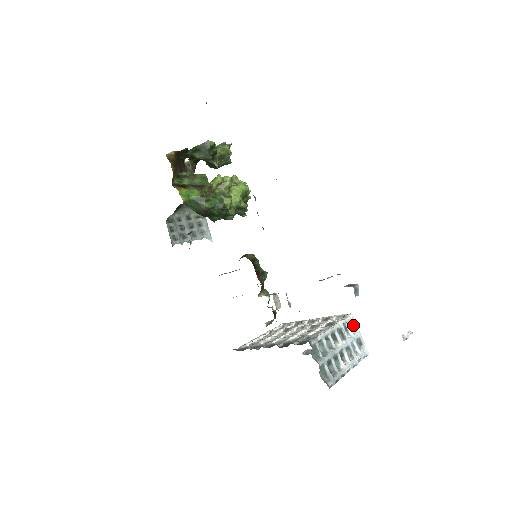
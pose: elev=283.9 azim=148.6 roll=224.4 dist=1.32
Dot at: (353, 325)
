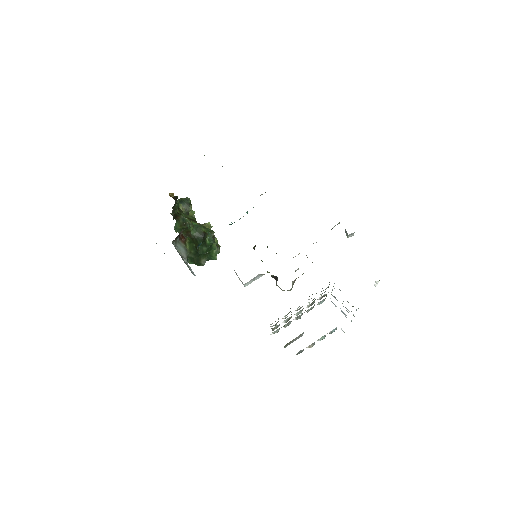
Dot at: (333, 303)
